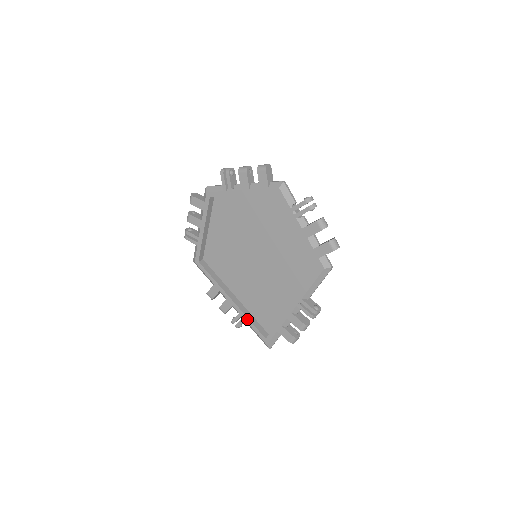
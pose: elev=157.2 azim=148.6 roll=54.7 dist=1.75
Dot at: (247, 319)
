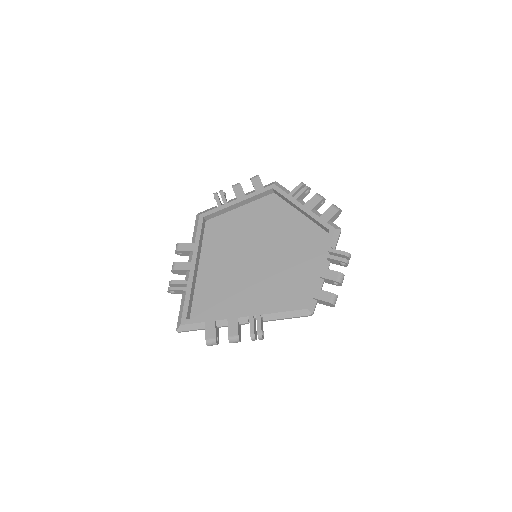
Dot at: (189, 291)
